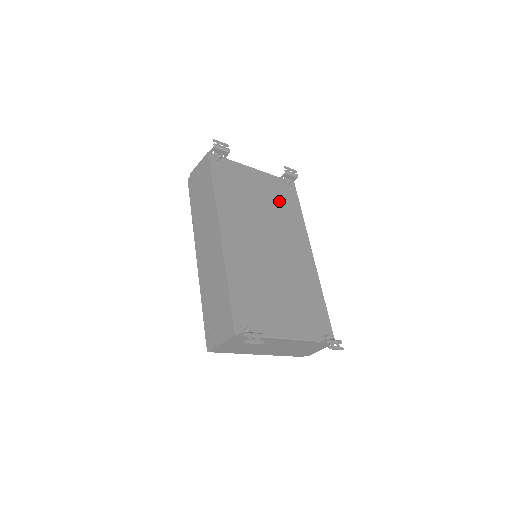
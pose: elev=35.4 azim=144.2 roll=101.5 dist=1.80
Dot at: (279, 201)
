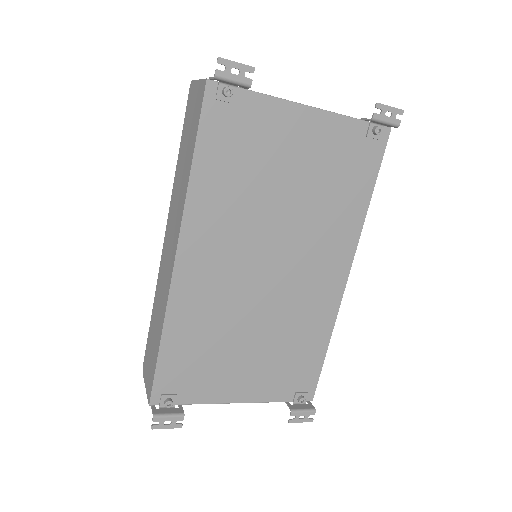
Dot at: (331, 178)
